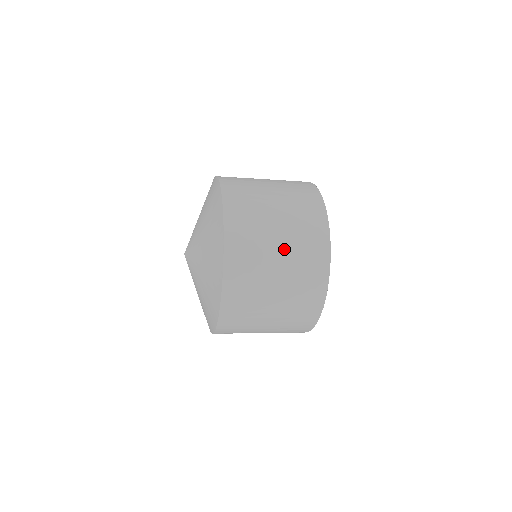
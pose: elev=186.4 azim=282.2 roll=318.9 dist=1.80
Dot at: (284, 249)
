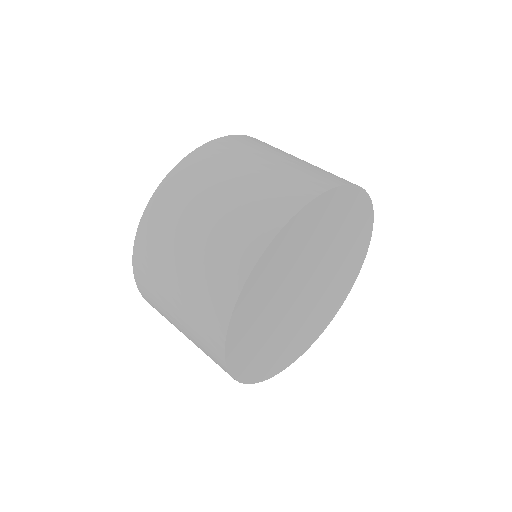
Dot at: (182, 285)
